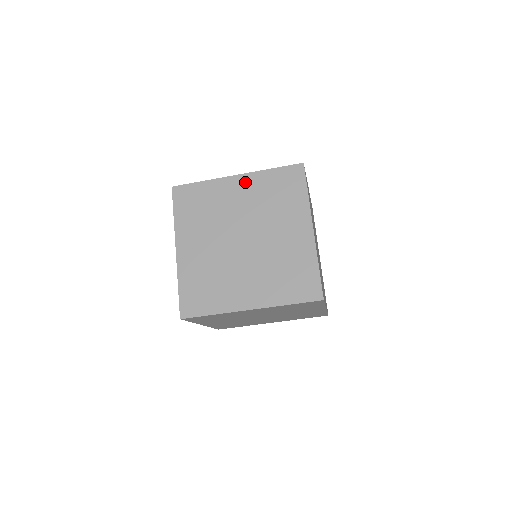
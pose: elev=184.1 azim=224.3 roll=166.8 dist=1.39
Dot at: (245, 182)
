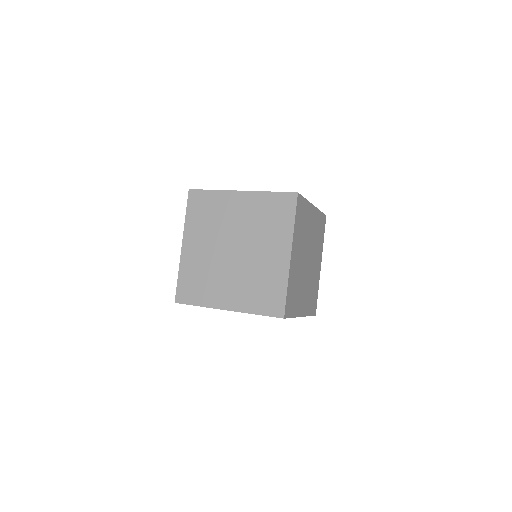
Dot at: occluded
